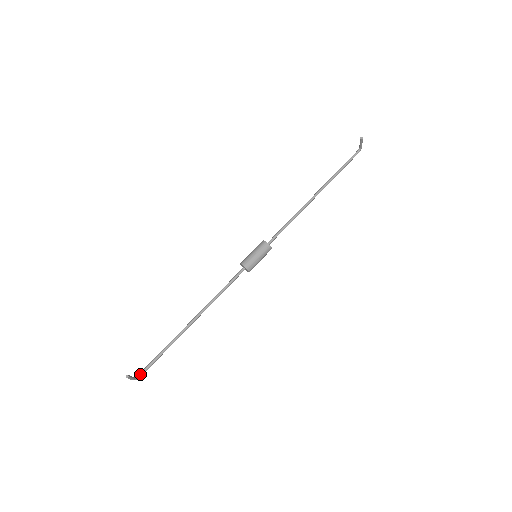
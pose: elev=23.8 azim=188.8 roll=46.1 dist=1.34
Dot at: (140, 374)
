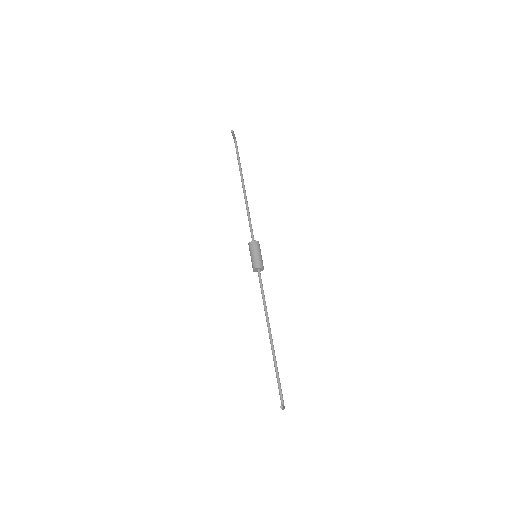
Dot at: (282, 402)
